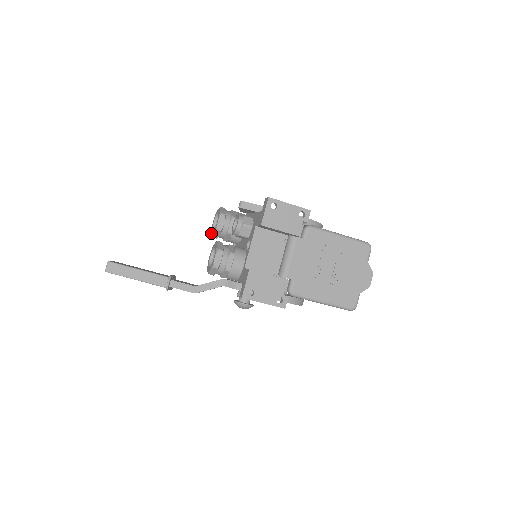
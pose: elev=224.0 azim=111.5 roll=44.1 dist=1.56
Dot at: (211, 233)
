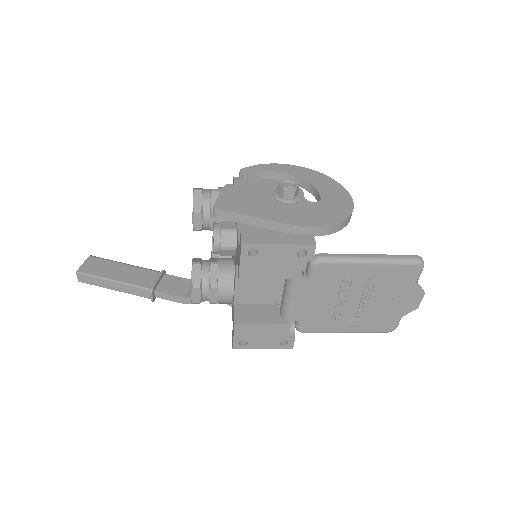
Dot at: occluded
